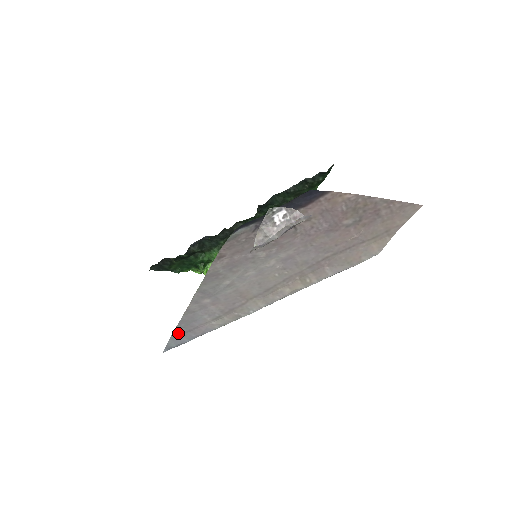
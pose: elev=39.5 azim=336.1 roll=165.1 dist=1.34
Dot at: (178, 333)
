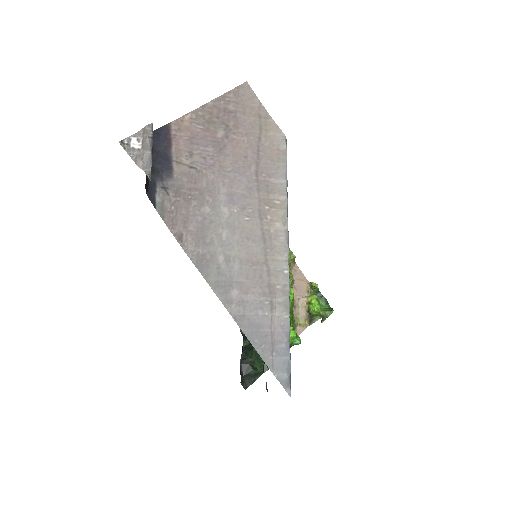
Dot at: (268, 356)
